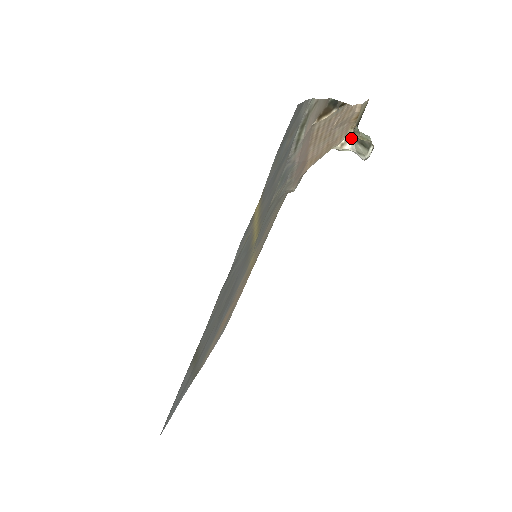
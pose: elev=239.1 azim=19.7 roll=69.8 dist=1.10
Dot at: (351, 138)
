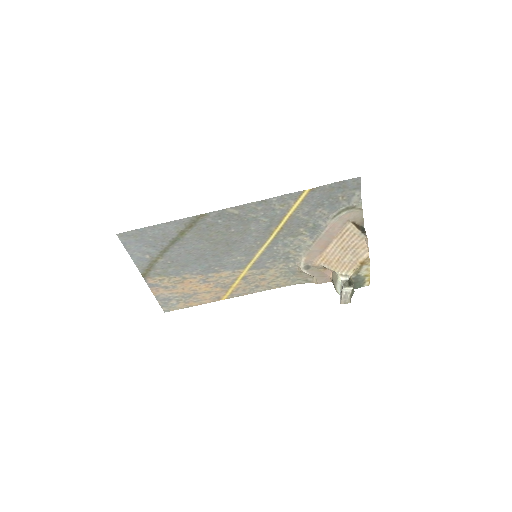
Dot at: (348, 278)
